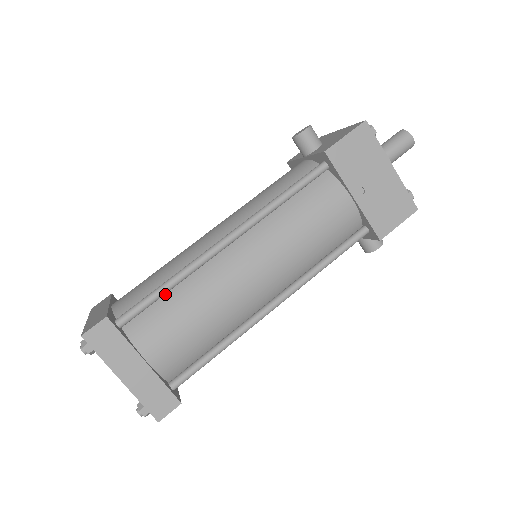
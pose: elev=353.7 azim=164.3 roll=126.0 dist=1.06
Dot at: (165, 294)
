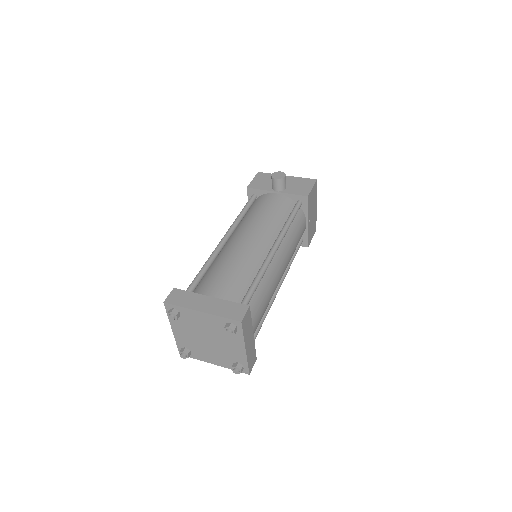
Dot at: occluded
